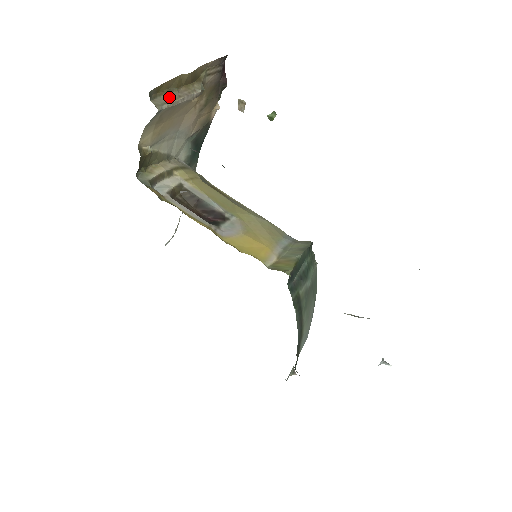
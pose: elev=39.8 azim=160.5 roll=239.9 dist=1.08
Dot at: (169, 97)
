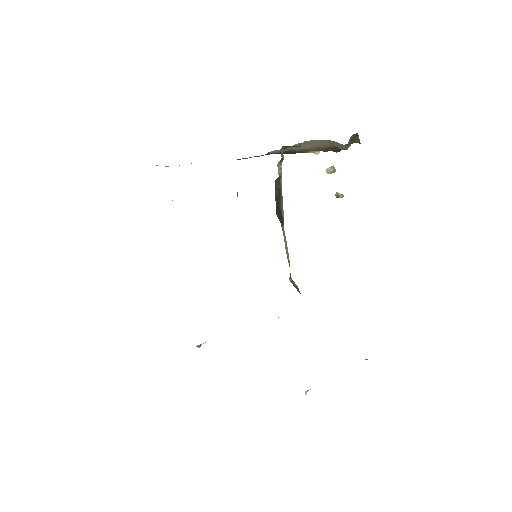
Dot at: occluded
